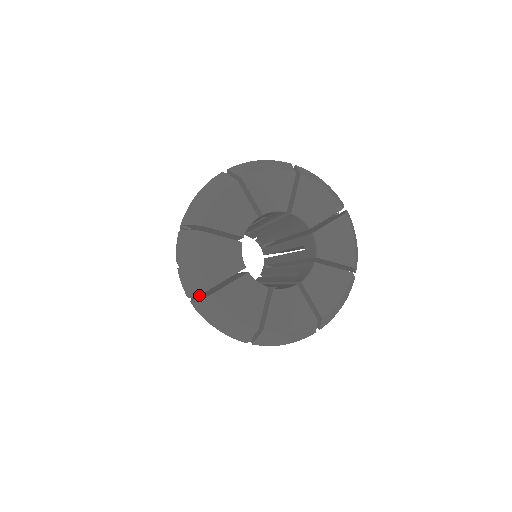
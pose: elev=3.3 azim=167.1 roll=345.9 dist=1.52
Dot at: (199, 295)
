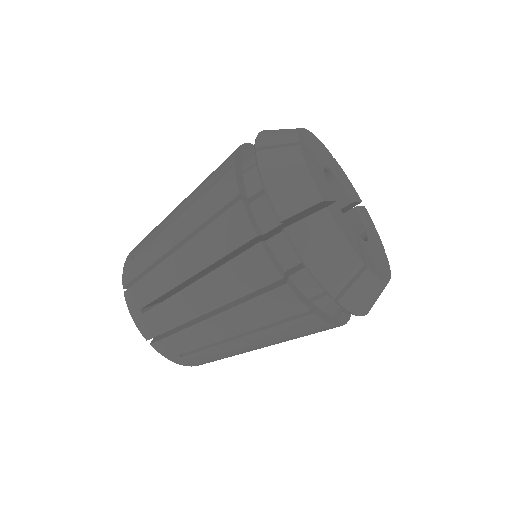
Dot at: occluded
